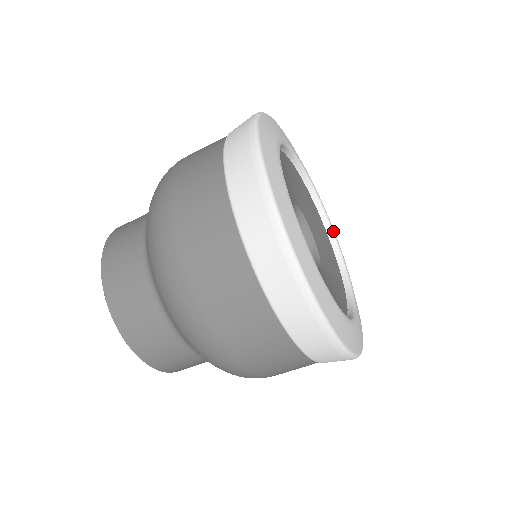
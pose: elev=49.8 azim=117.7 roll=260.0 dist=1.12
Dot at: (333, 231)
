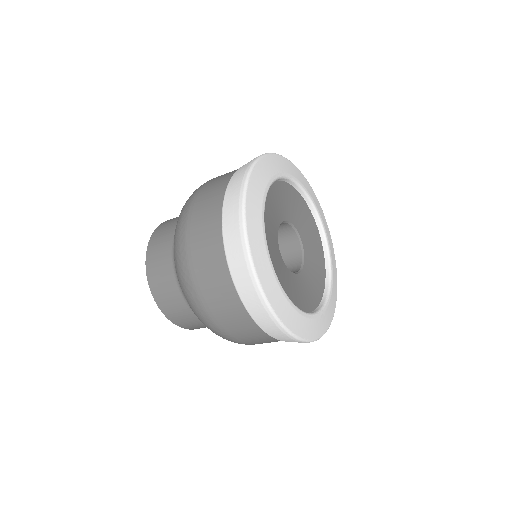
Dot at: (321, 222)
